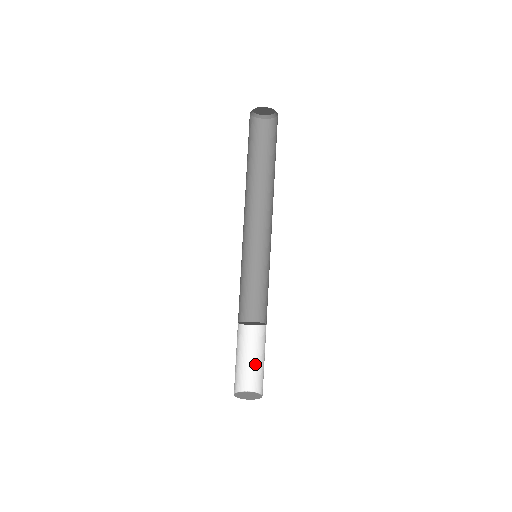
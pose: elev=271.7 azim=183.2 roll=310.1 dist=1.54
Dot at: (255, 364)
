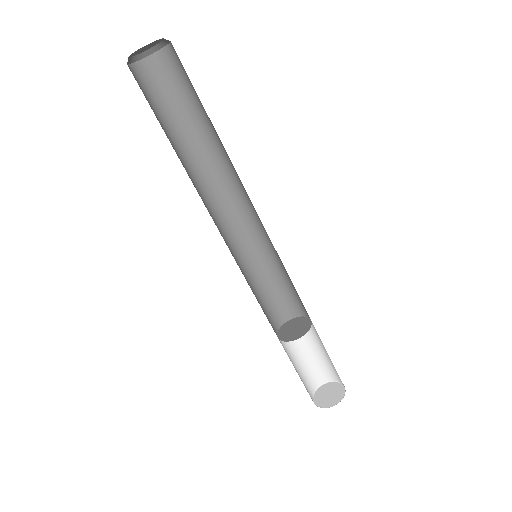
Dot at: (323, 357)
